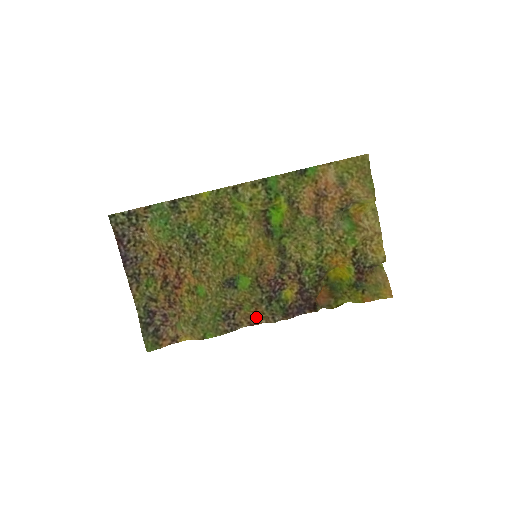
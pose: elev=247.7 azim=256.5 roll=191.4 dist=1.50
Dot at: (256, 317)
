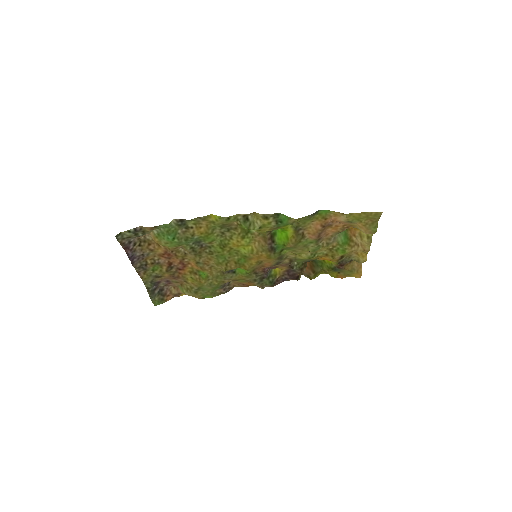
Dot at: (248, 285)
